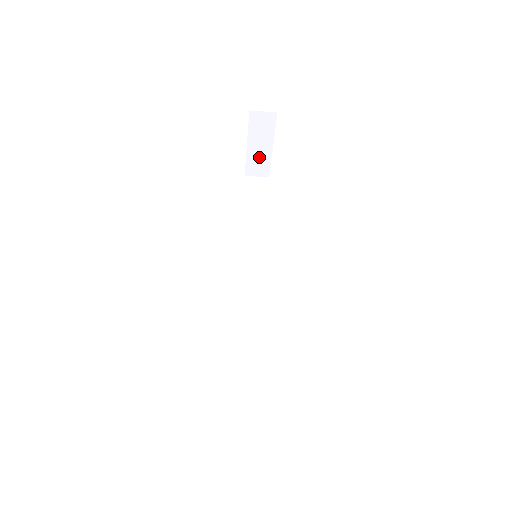
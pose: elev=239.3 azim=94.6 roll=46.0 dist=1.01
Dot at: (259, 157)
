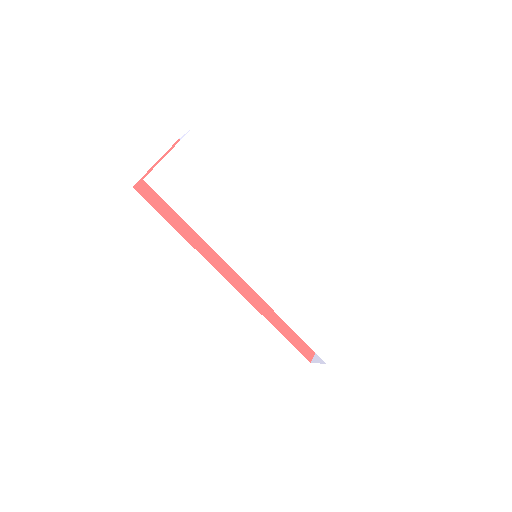
Dot at: occluded
